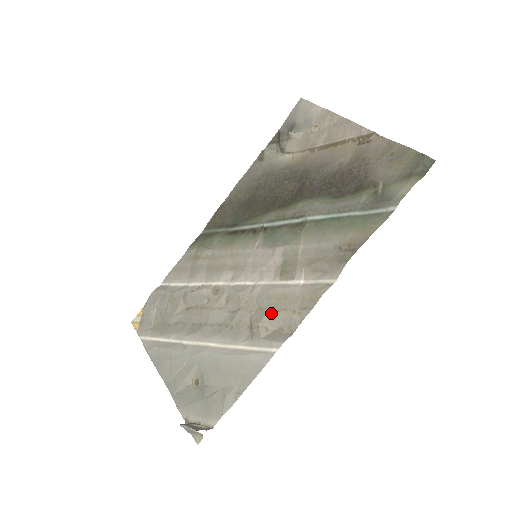
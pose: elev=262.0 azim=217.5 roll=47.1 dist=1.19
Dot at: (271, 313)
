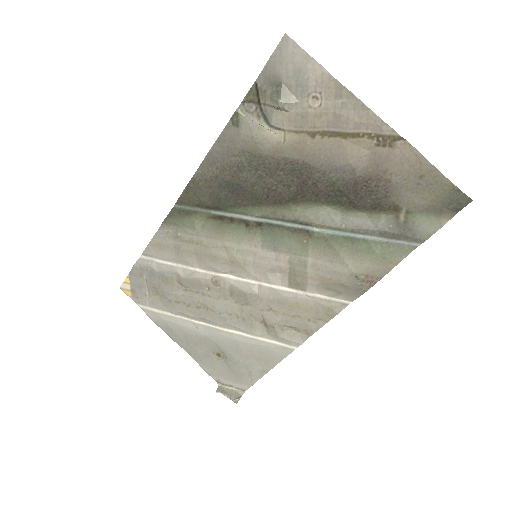
Dot at: (285, 318)
